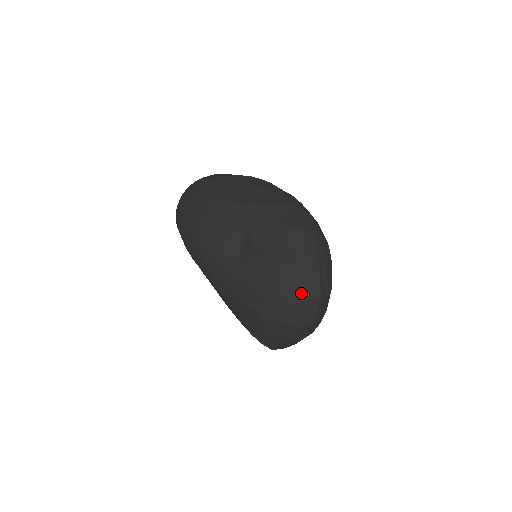
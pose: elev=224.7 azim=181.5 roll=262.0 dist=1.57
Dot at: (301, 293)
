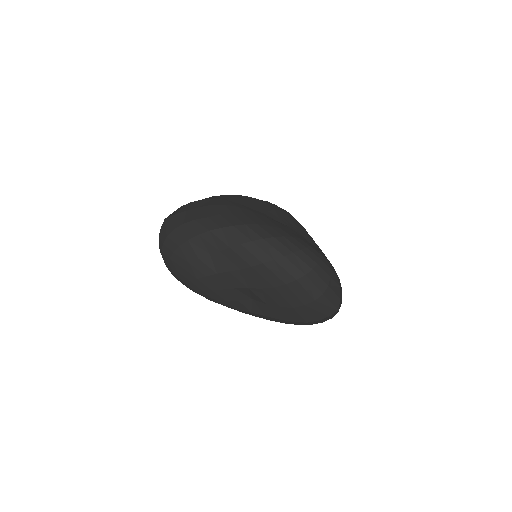
Dot at: (321, 316)
